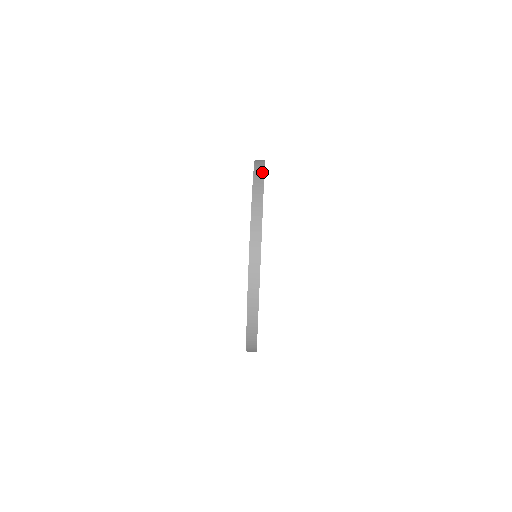
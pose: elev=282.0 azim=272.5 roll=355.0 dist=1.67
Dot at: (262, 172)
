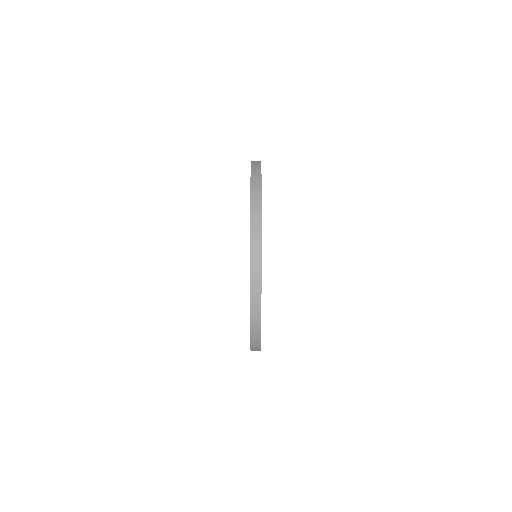
Dot at: (259, 172)
